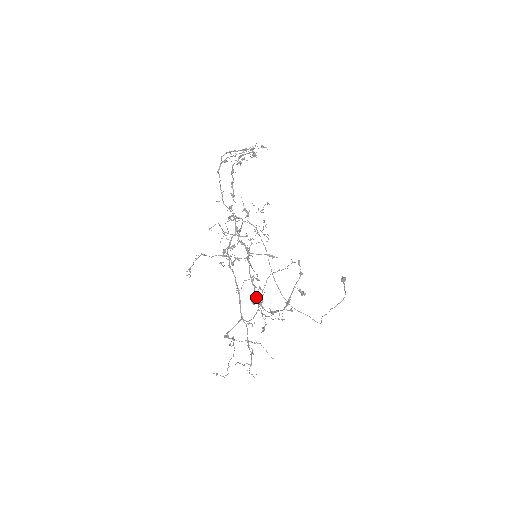
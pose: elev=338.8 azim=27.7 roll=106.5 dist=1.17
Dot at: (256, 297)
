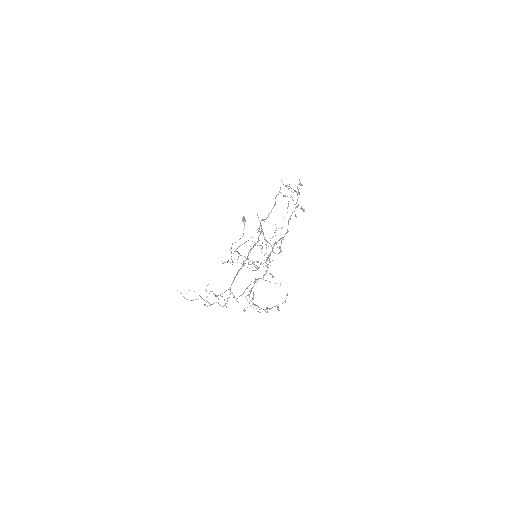
Dot at: (251, 291)
